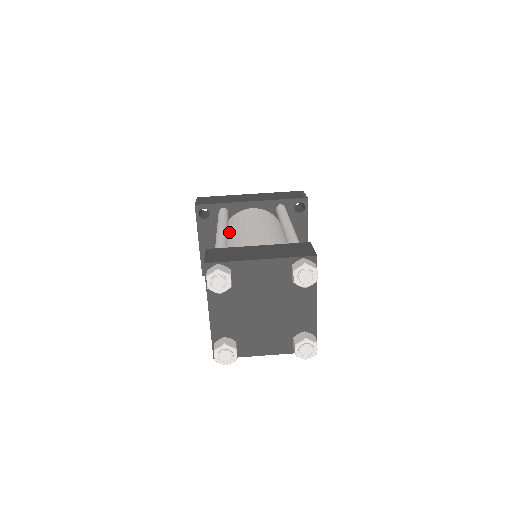
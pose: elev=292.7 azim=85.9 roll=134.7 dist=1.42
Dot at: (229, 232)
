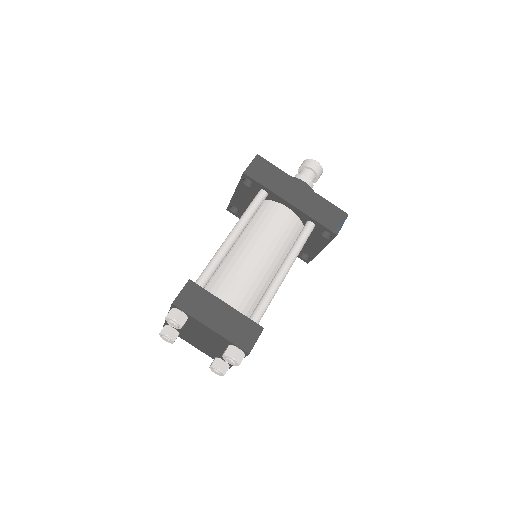
Dot at: (247, 228)
